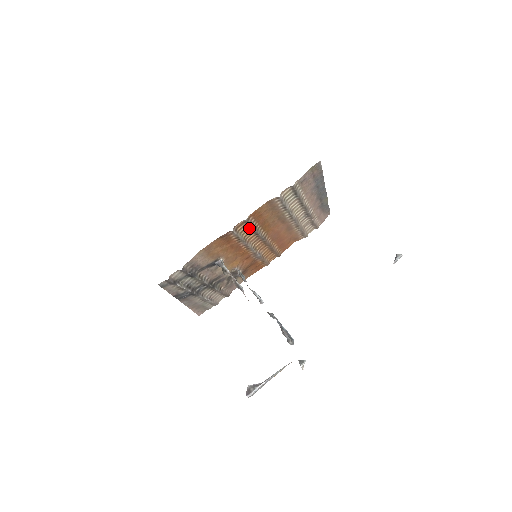
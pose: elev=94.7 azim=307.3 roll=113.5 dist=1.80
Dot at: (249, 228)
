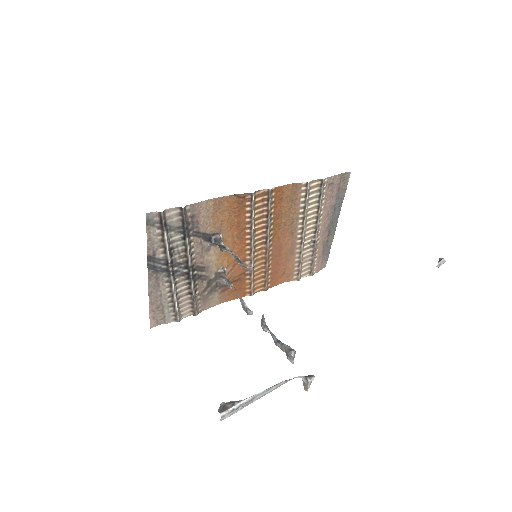
Dot at: (264, 210)
